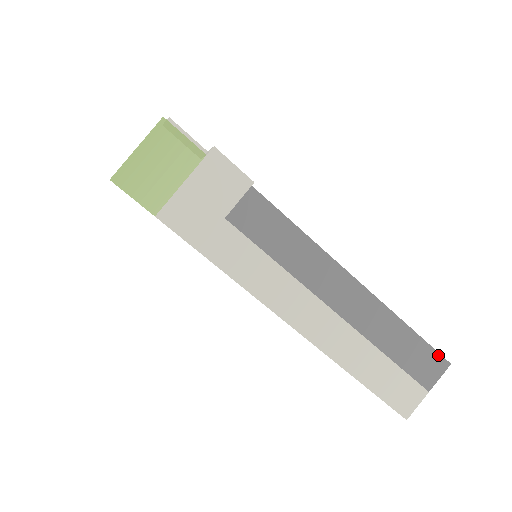
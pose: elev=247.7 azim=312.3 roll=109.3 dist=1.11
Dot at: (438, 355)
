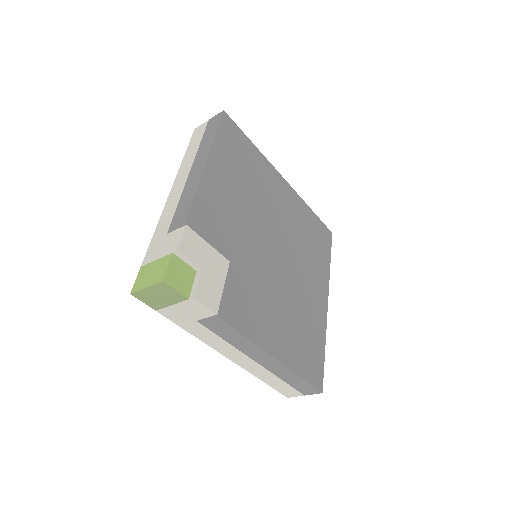
Dot at: (315, 389)
